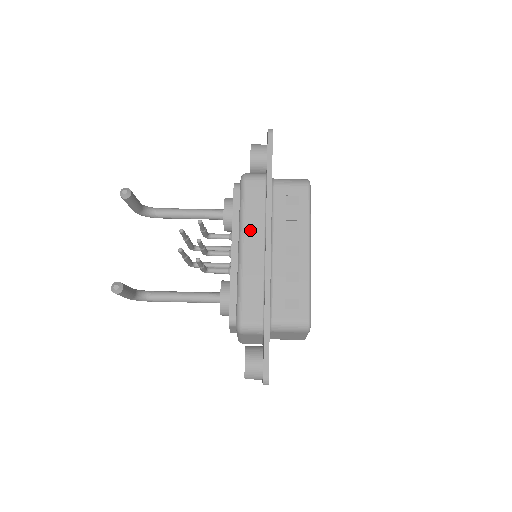
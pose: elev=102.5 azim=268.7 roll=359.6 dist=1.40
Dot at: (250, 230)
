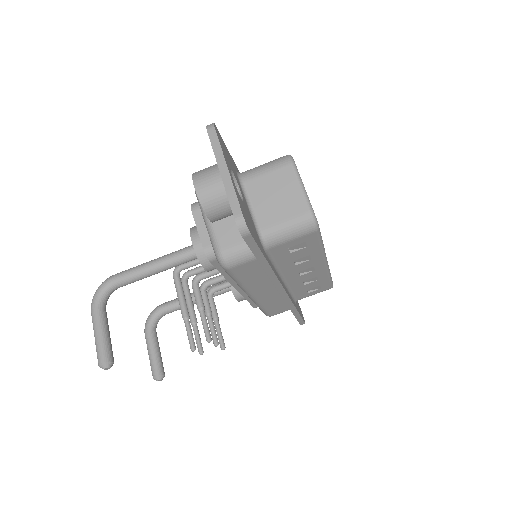
Dot at: (255, 288)
